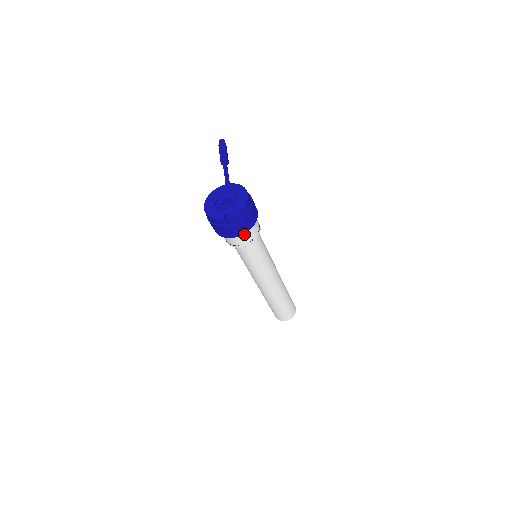
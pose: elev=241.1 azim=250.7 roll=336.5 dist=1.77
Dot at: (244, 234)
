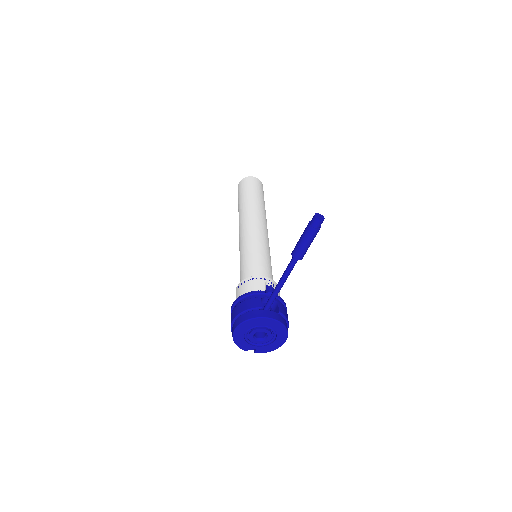
Dot at: occluded
